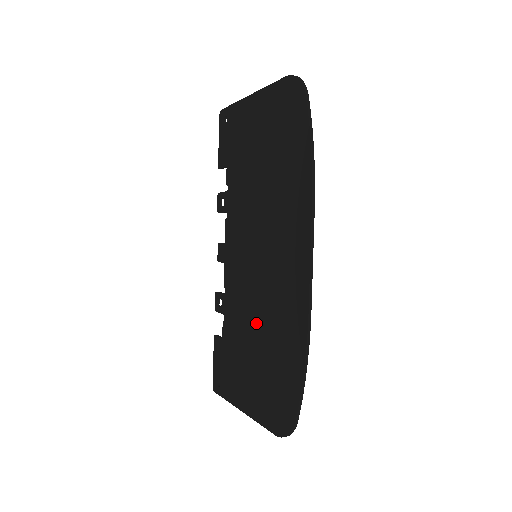
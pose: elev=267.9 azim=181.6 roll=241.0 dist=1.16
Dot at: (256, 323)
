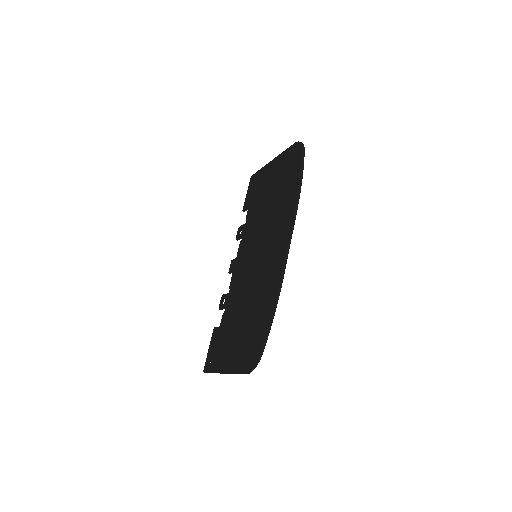
Dot at: (247, 300)
